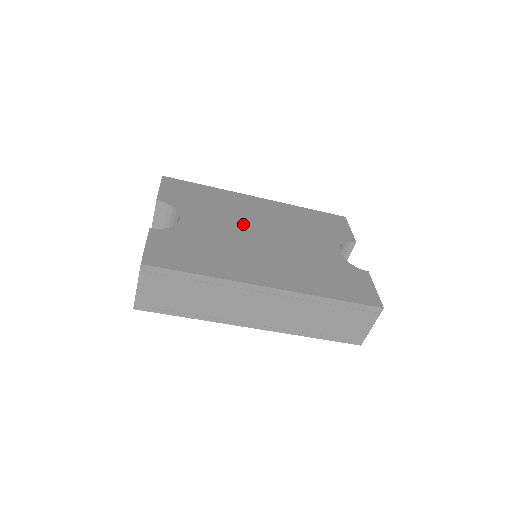
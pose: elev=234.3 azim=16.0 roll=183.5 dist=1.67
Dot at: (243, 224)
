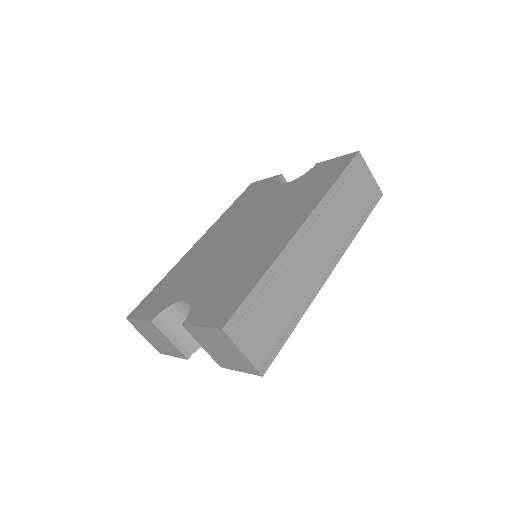
Dot at: (219, 251)
